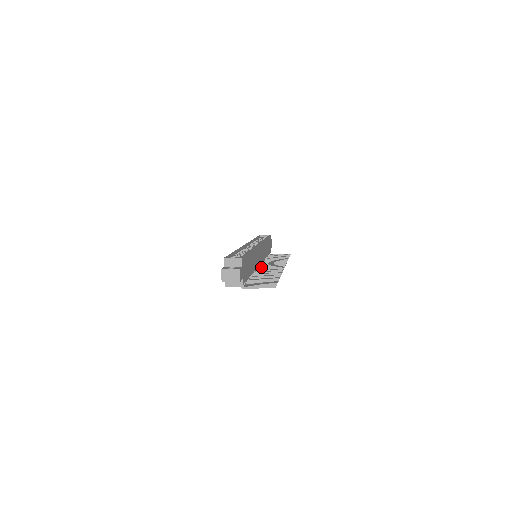
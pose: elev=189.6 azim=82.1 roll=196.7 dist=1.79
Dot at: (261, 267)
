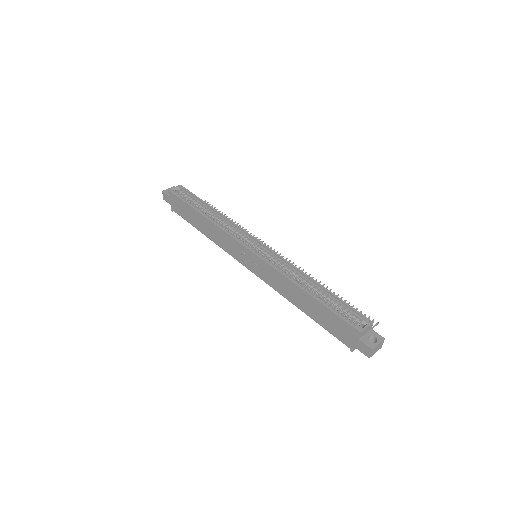
Dot at: occluded
